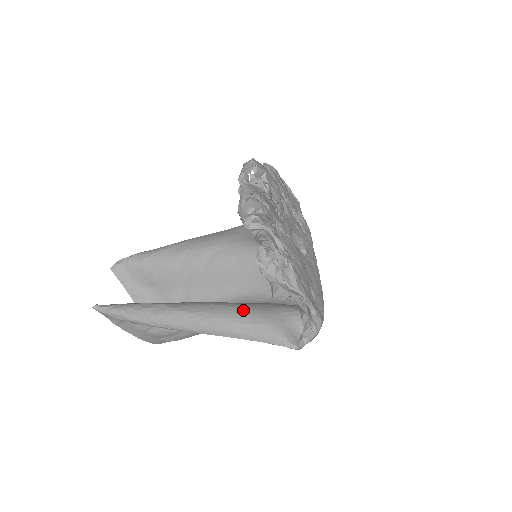
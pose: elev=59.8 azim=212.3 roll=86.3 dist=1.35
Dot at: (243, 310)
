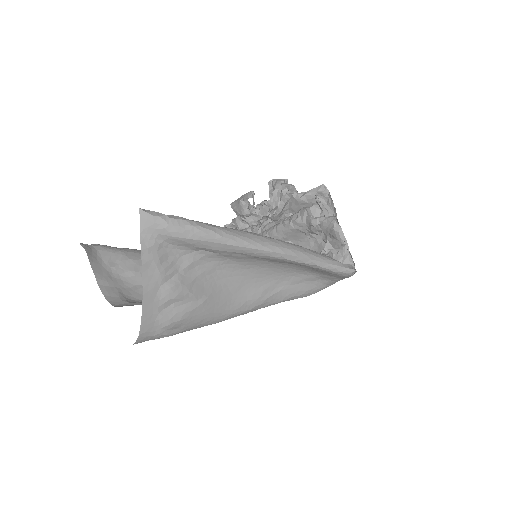
Dot at: occluded
